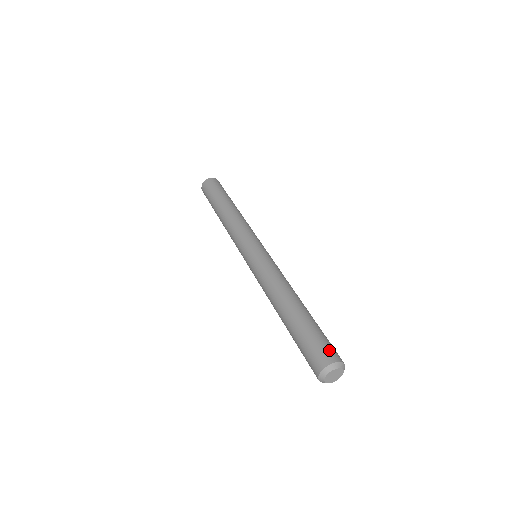
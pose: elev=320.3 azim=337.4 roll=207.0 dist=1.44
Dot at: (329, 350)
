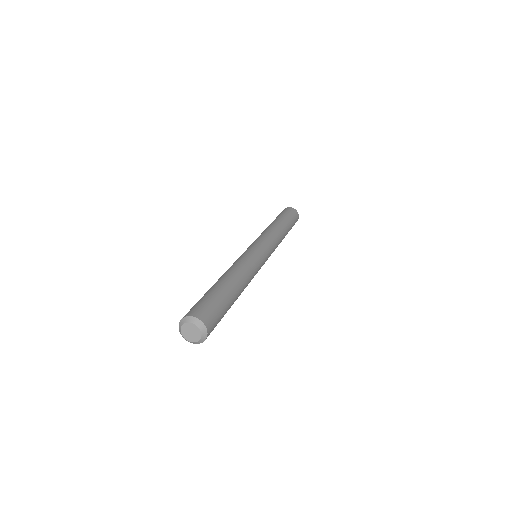
Dot at: (208, 313)
